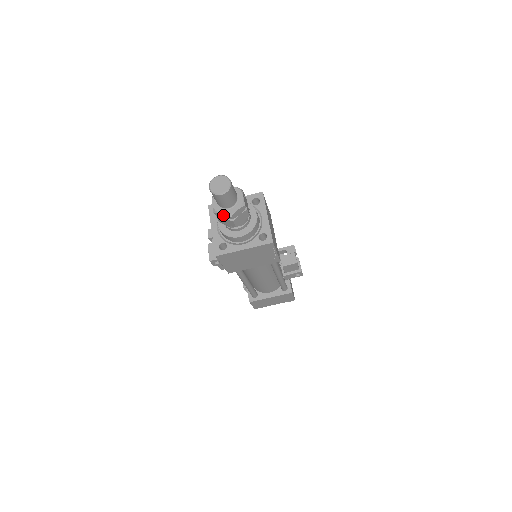
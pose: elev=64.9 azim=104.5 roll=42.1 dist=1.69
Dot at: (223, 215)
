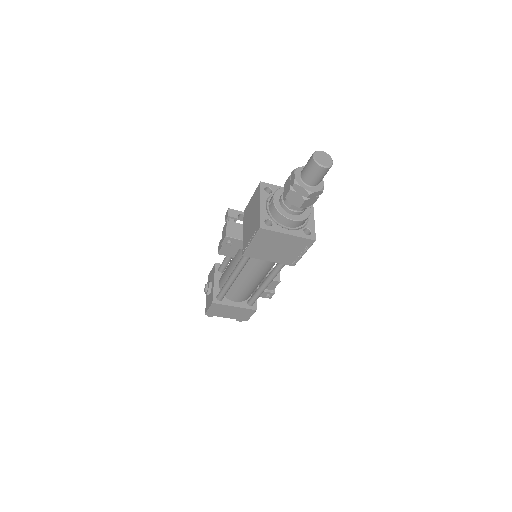
Dot at: (302, 189)
